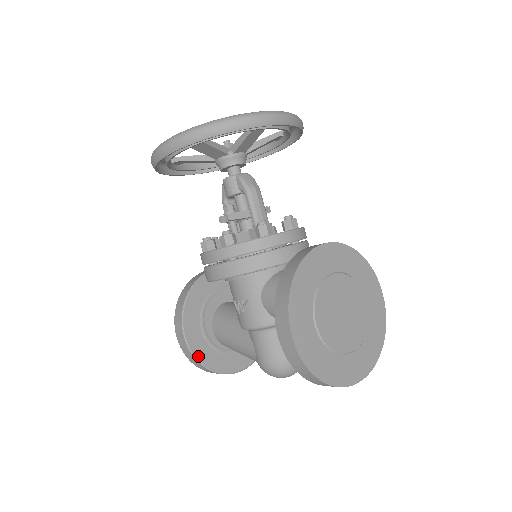
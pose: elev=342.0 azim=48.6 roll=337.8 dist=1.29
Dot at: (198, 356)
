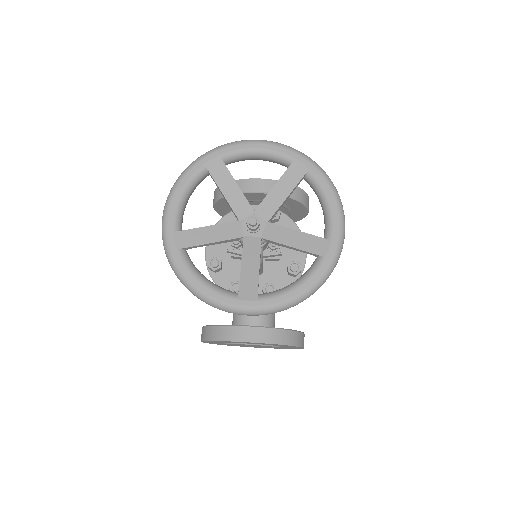
Dot at: (223, 215)
